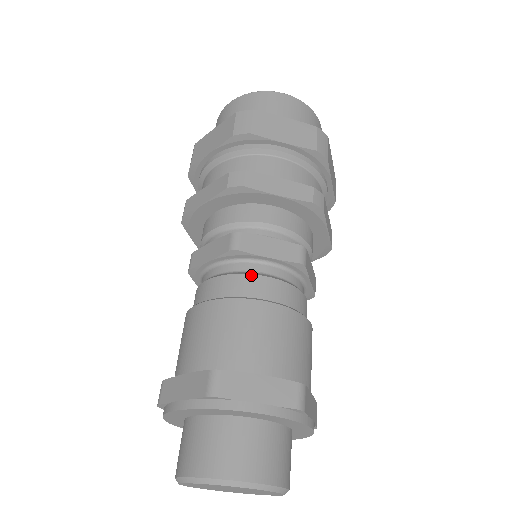
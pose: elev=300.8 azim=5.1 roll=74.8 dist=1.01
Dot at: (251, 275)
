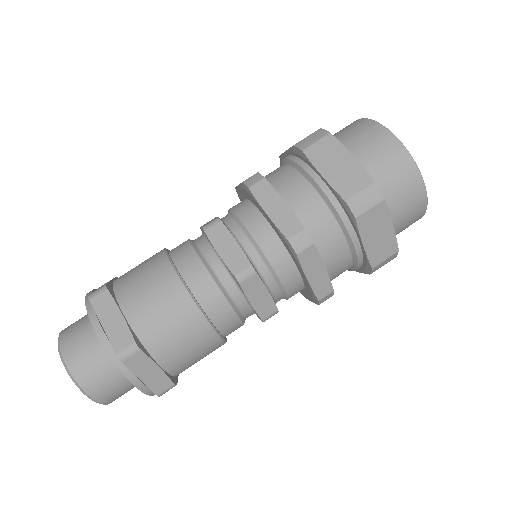
Dot at: (197, 255)
